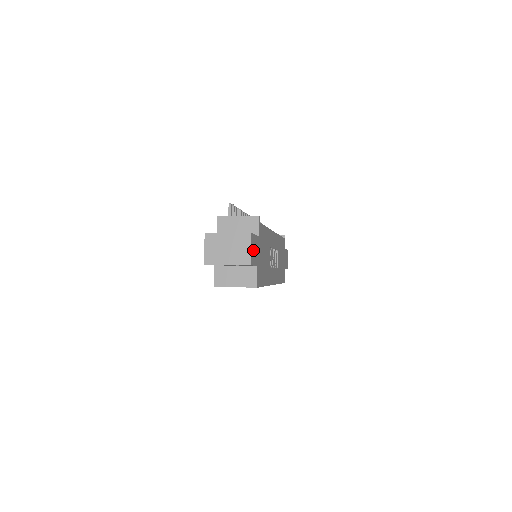
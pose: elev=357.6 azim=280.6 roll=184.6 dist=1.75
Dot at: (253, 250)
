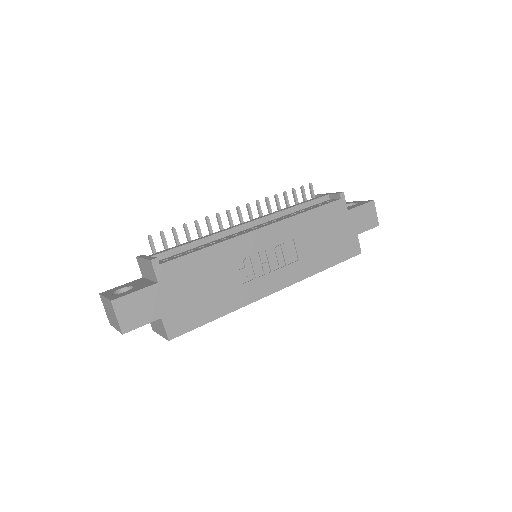
Dot at: (131, 312)
